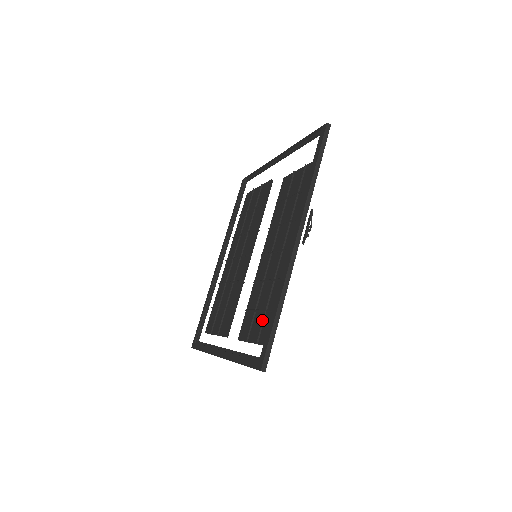
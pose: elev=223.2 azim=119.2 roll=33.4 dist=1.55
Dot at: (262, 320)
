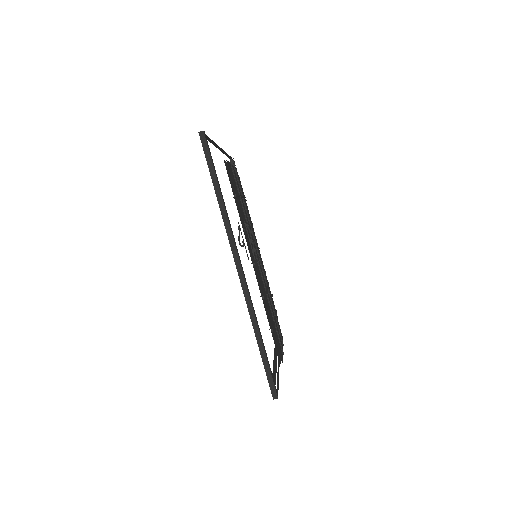
Dot at: occluded
